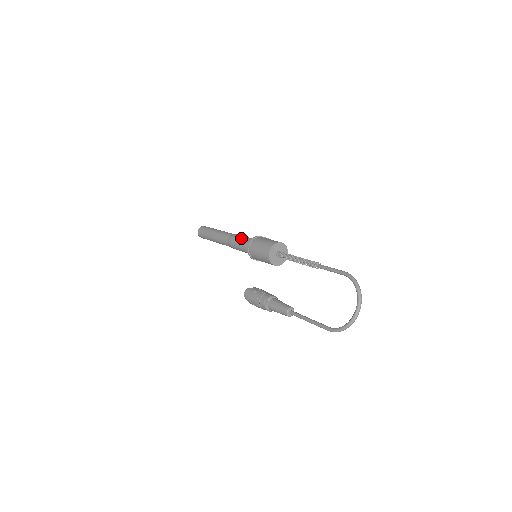
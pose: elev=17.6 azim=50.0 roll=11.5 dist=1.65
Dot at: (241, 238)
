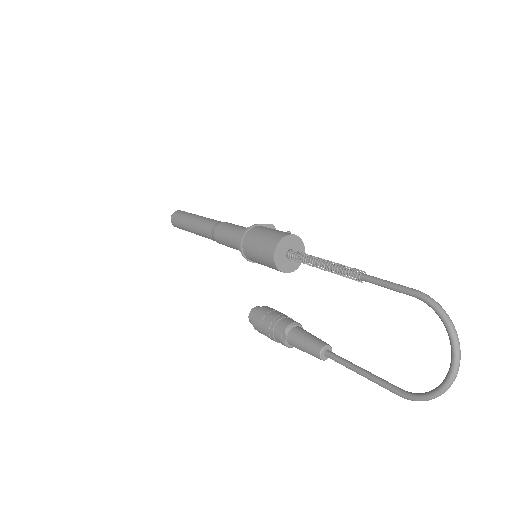
Dot at: (229, 230)
